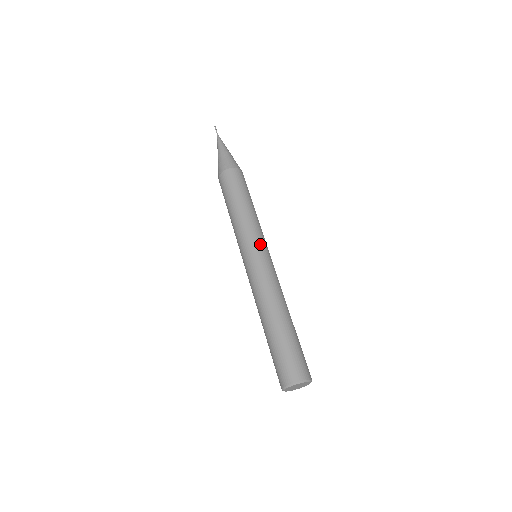
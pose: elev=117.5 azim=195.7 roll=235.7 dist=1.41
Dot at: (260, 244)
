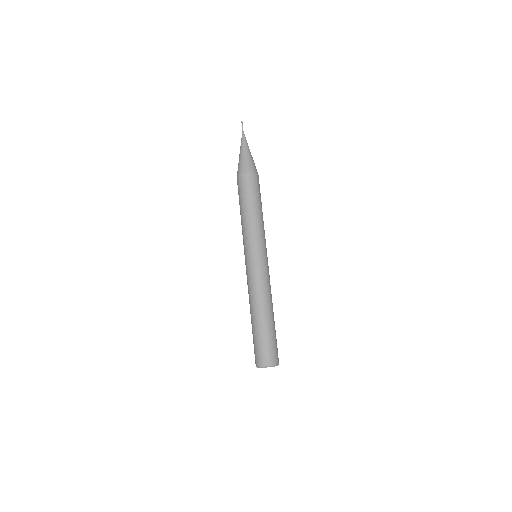
Dot at: (252, 250)
